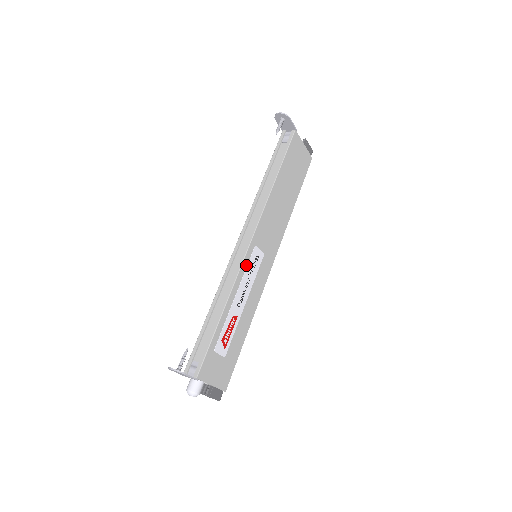
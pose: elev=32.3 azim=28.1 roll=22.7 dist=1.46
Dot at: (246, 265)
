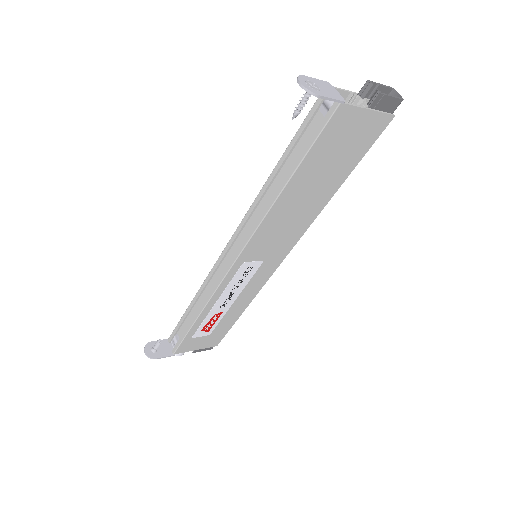
Dot at: (229, 281)
